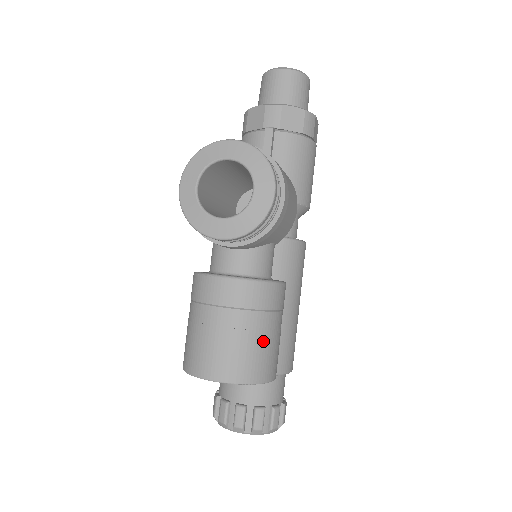
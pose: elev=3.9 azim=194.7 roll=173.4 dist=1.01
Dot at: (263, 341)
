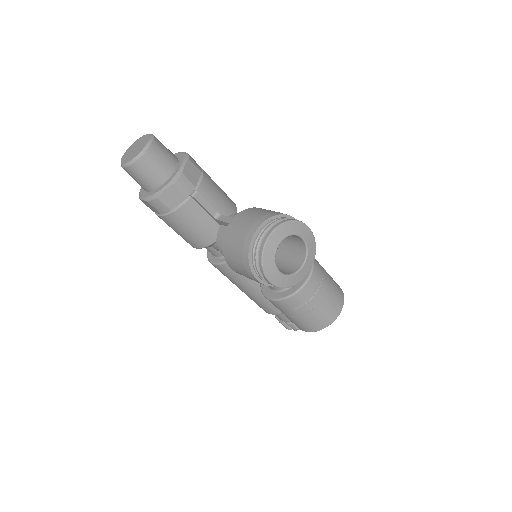
Dot at: (331, 279)
